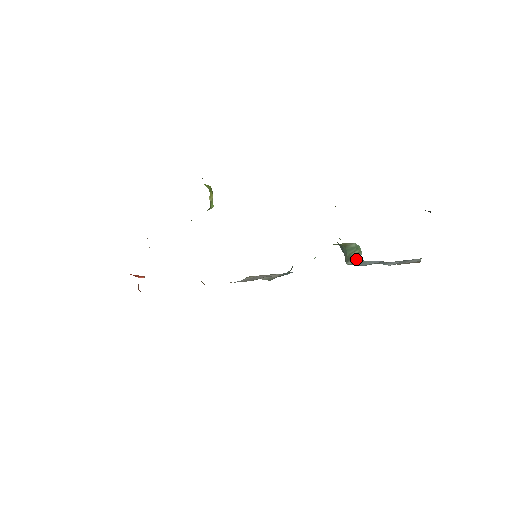
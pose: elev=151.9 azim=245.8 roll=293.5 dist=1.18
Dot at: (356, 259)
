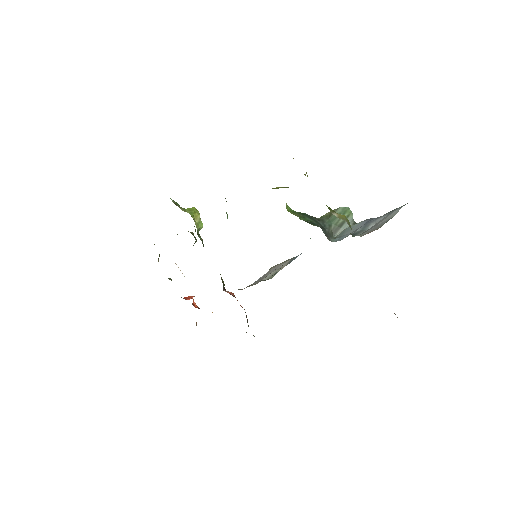
Dot at: (346, 225)
